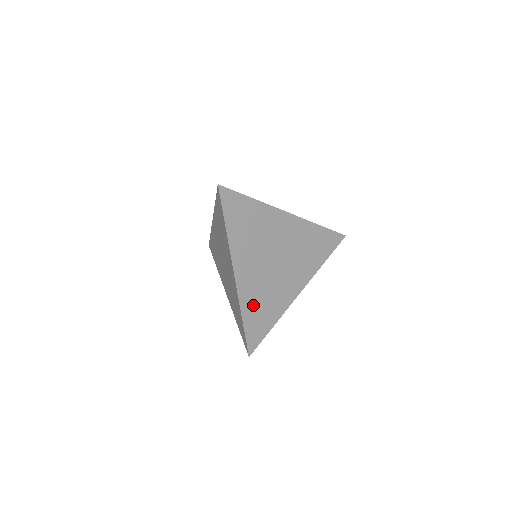
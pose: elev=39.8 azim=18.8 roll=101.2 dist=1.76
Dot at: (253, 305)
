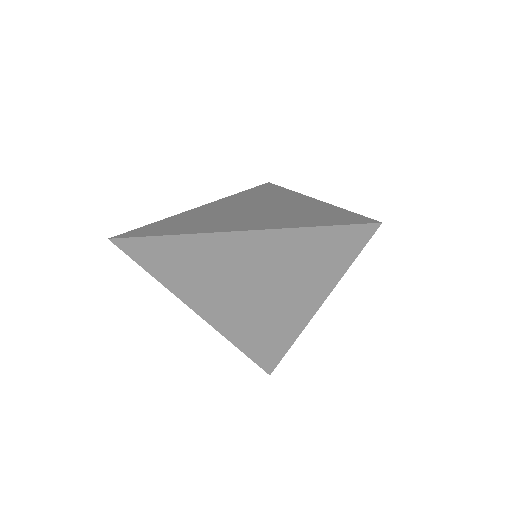
Dot at: (245, 335)
